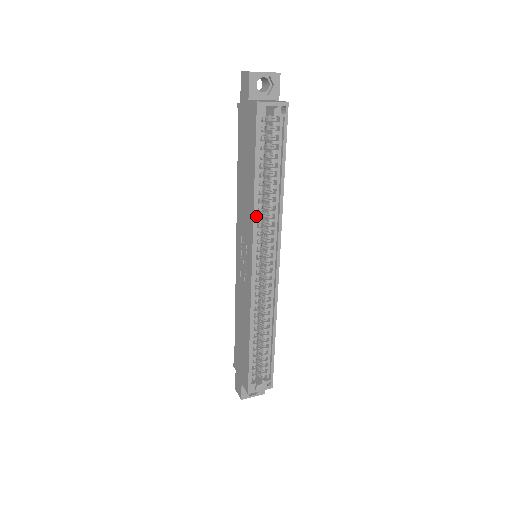
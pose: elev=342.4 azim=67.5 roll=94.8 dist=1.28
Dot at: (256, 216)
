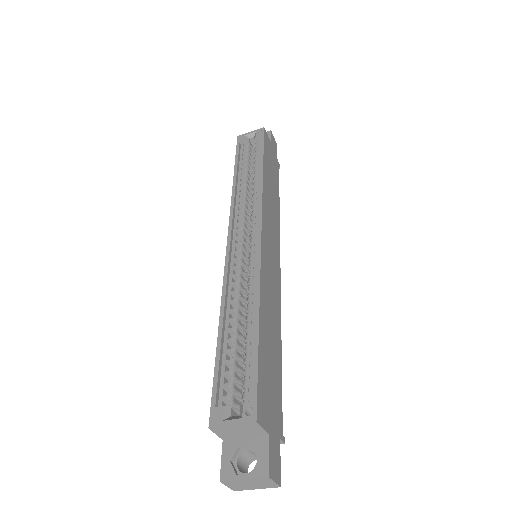
Dot at: (237, 202)
